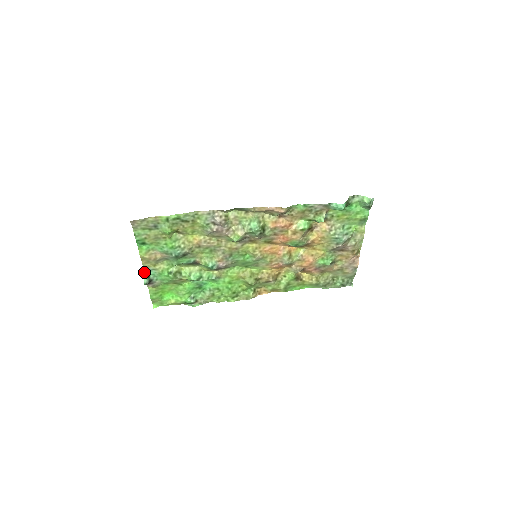
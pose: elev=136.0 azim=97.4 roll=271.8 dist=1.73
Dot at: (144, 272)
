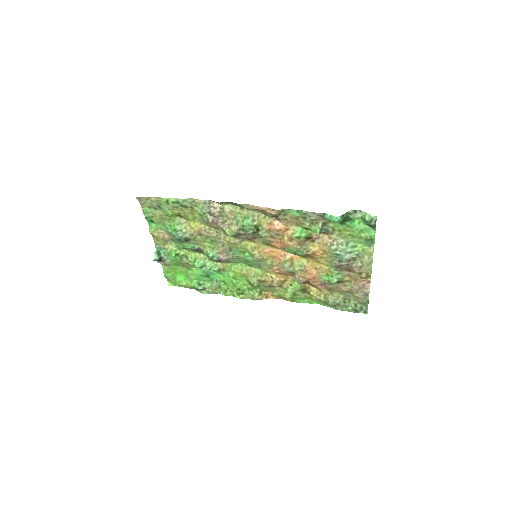
Dot at: (156, 249)
